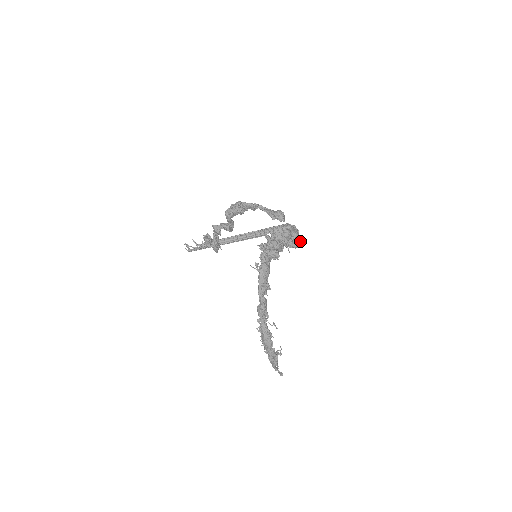
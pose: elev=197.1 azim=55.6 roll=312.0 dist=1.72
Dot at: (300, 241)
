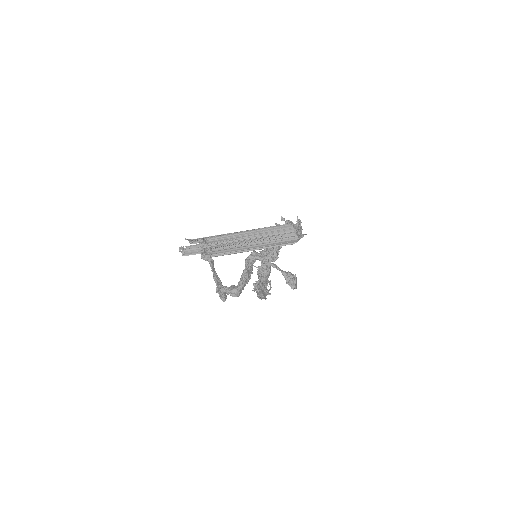
Dot at: (302, 234)
